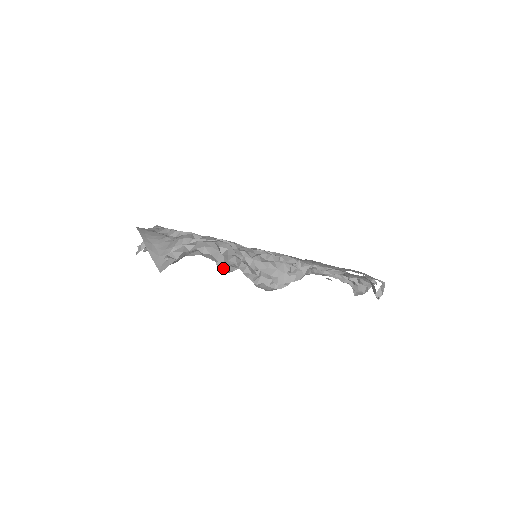
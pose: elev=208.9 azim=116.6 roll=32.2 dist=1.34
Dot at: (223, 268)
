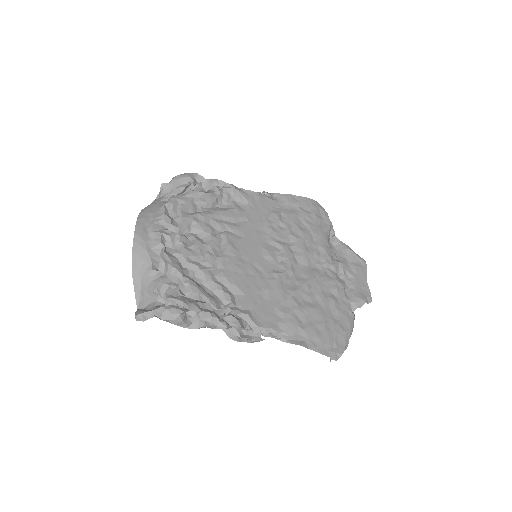
Dot at: occluded
